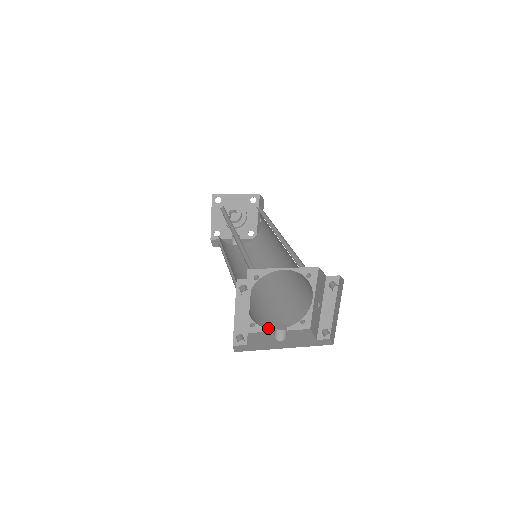
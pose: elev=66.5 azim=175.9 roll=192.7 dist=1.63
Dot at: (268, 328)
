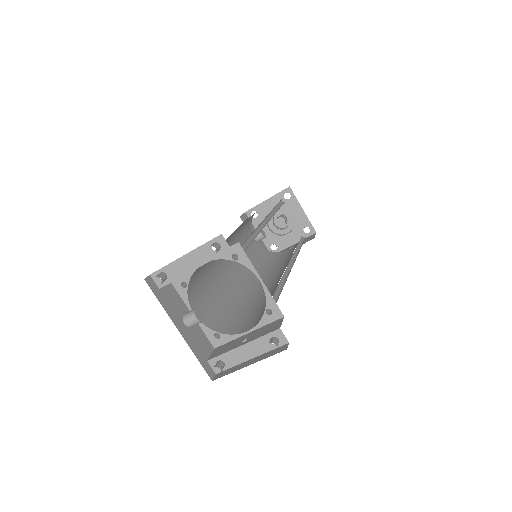
Dot at: (190, 303)
